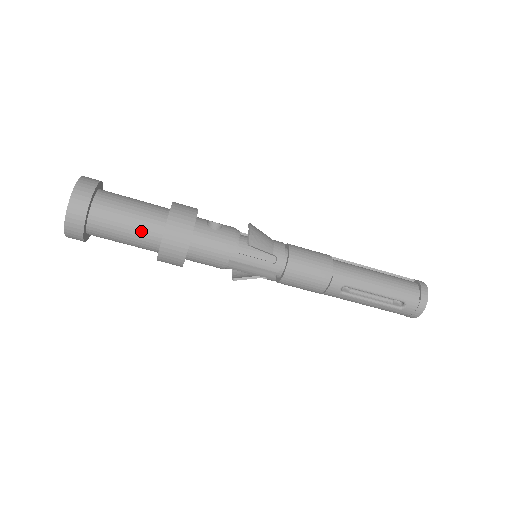
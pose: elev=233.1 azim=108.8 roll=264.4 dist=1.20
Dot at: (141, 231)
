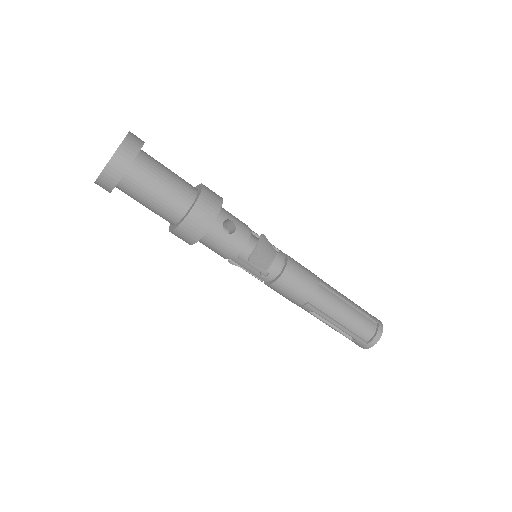
Dot at: (161, 211)
